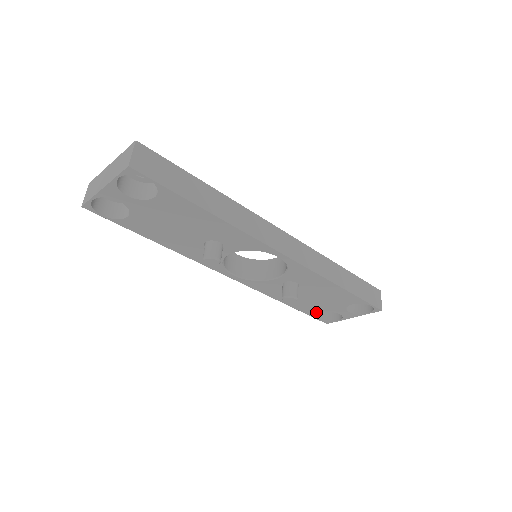
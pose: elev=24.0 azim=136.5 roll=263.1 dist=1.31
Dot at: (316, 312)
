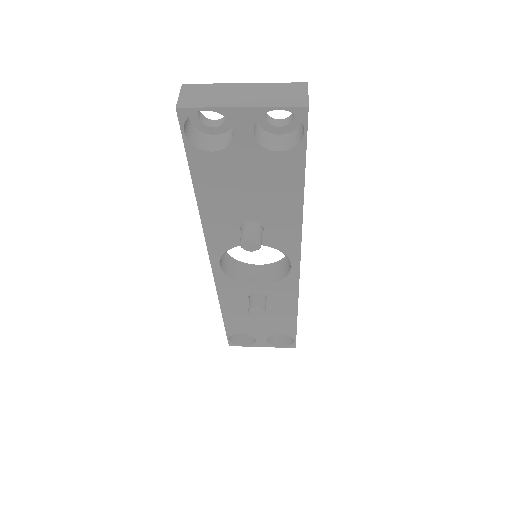
Dot at: (238, 331)
